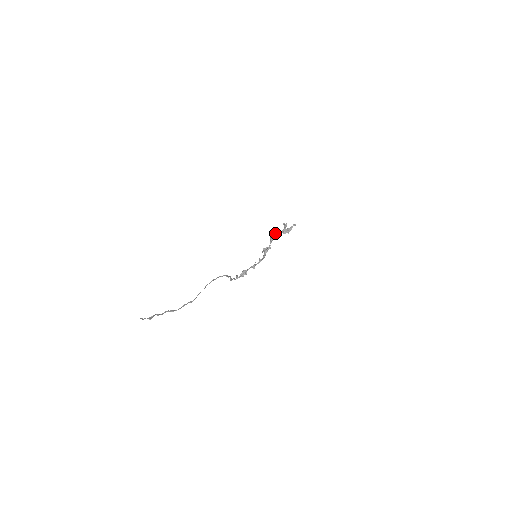
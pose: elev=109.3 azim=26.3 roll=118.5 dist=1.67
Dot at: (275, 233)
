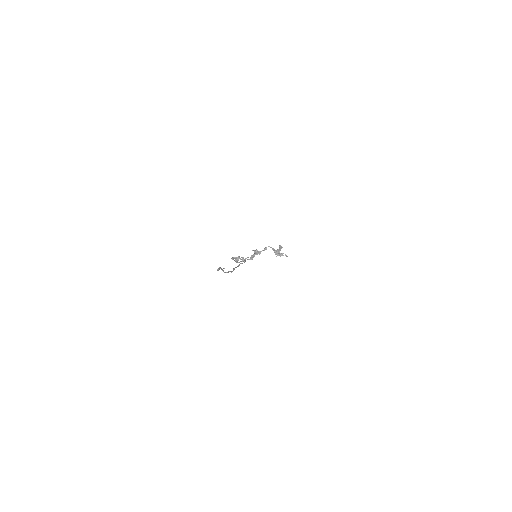
Dot at: occluded
